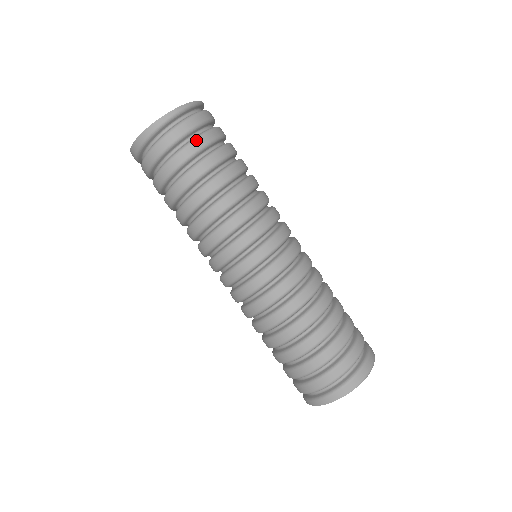
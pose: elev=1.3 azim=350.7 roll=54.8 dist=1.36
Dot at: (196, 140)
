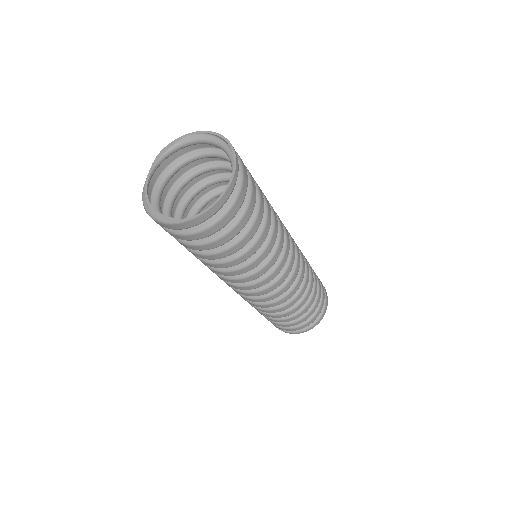
Dot at: (251, 177)
